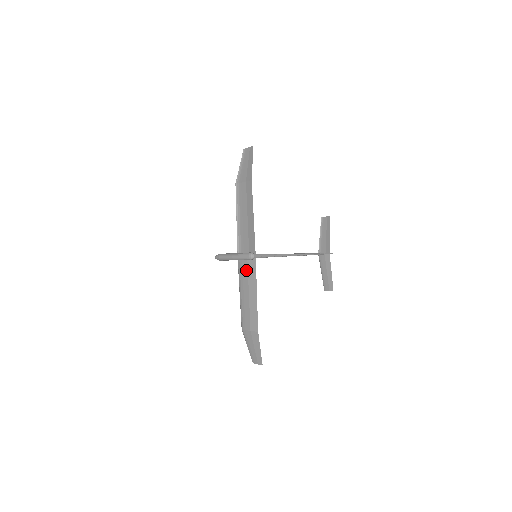
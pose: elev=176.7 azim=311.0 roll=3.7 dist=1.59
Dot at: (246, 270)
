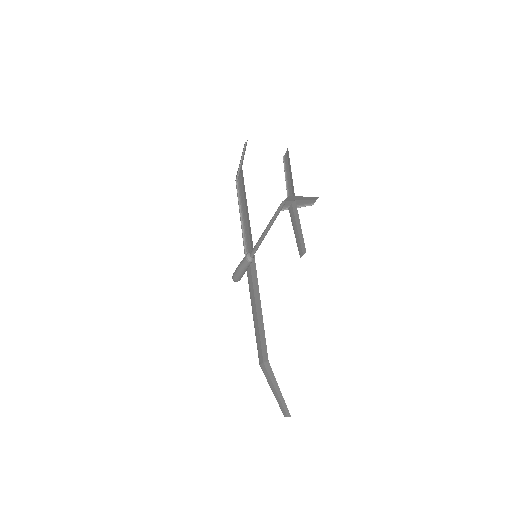
Dot at: (251, 279)
